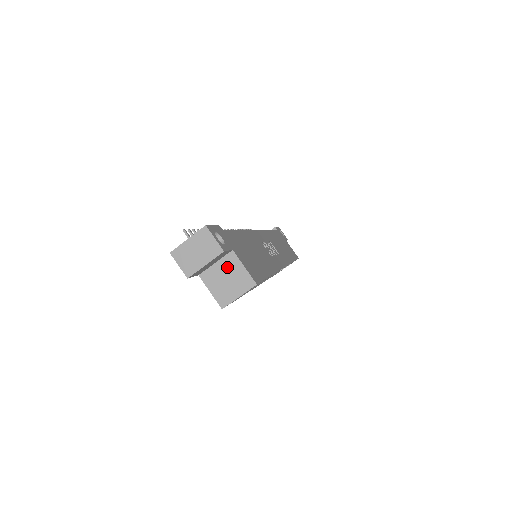
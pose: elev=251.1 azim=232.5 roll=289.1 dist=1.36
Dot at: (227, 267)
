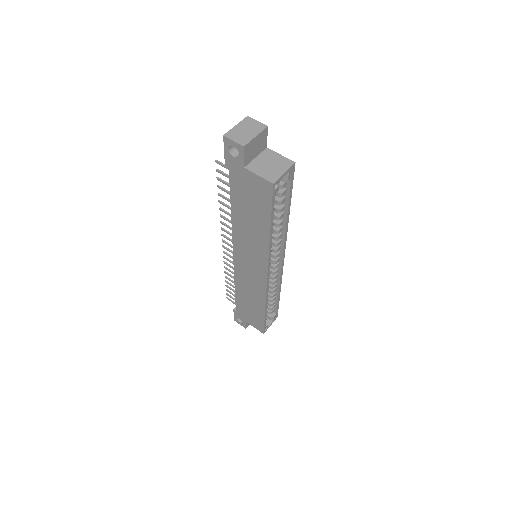
Dot at: (267, 158)
